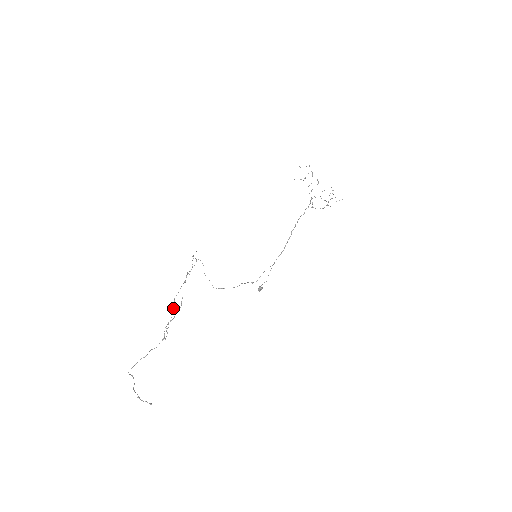
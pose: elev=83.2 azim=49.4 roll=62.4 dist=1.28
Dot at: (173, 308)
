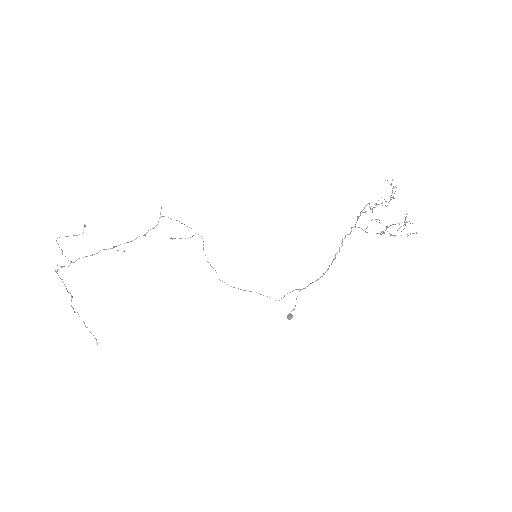
Dot at: occluded
